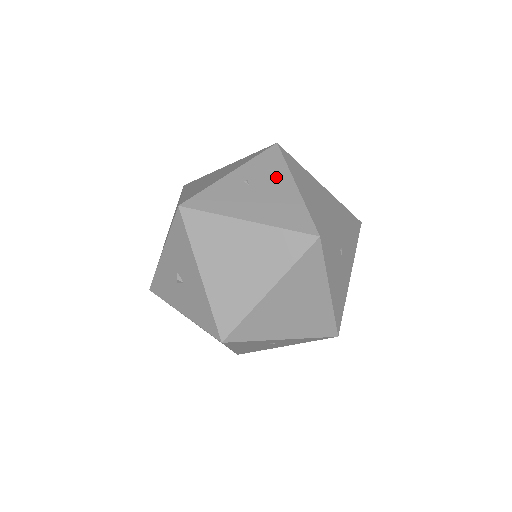
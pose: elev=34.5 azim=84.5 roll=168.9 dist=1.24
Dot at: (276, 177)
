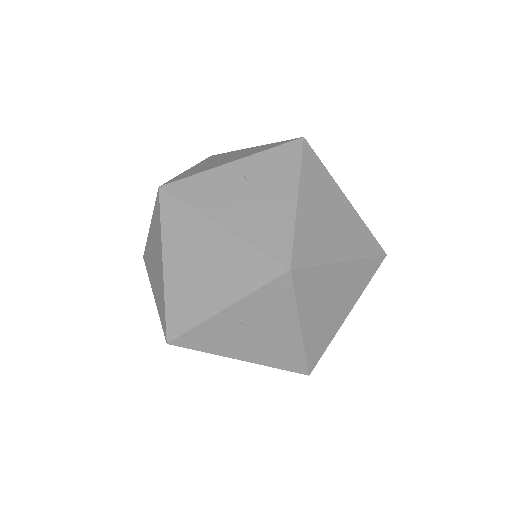
Dot at: (279, 319)
